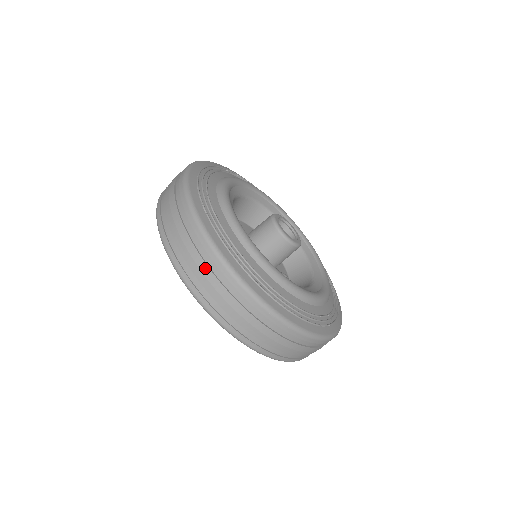
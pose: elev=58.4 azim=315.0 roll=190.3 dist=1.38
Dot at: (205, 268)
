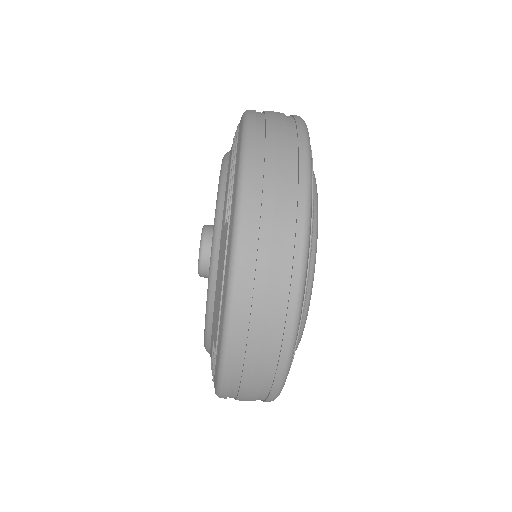
Dot at: (280, 227)
